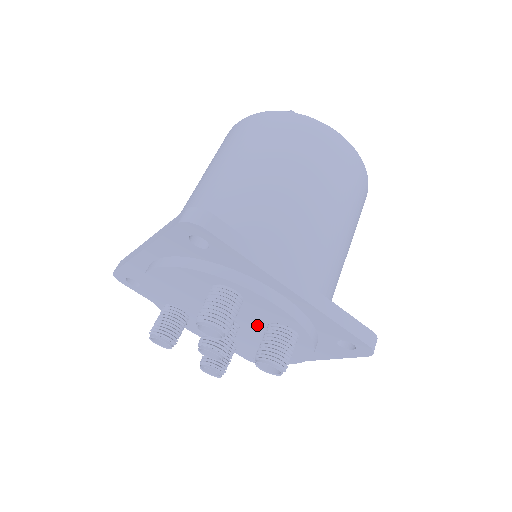
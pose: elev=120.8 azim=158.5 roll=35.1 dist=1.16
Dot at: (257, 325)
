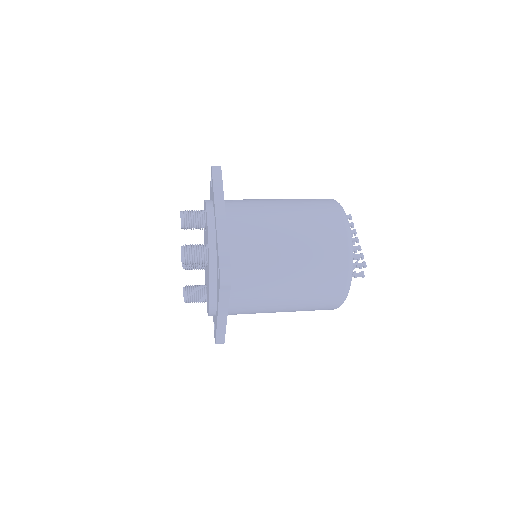
Dot at: occluded
